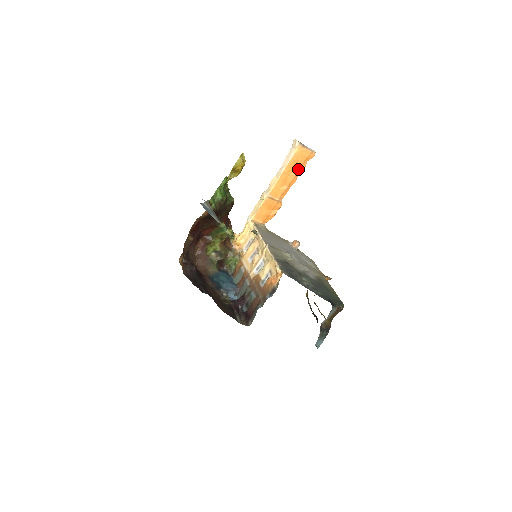
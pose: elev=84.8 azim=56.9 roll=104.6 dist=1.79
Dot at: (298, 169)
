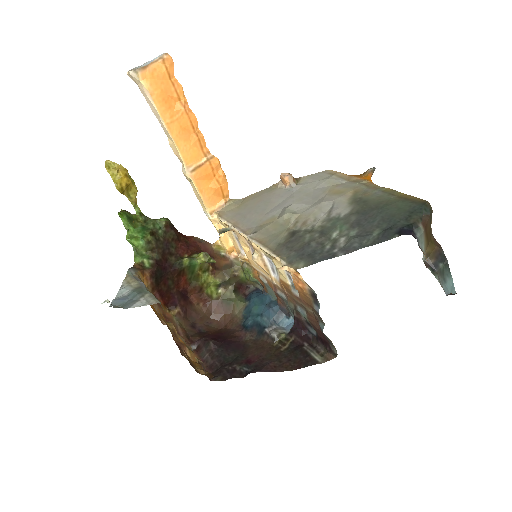
Dot at: (177, 99)
